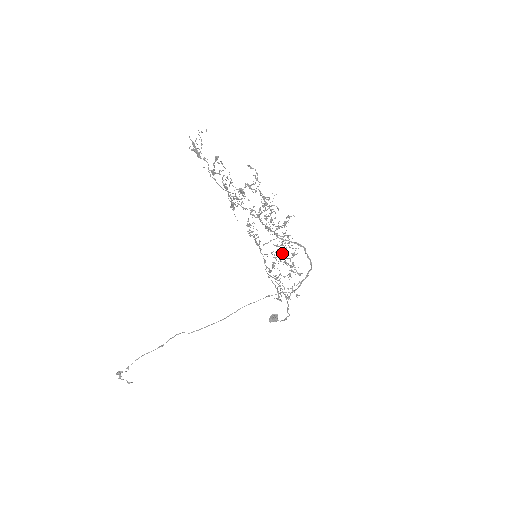
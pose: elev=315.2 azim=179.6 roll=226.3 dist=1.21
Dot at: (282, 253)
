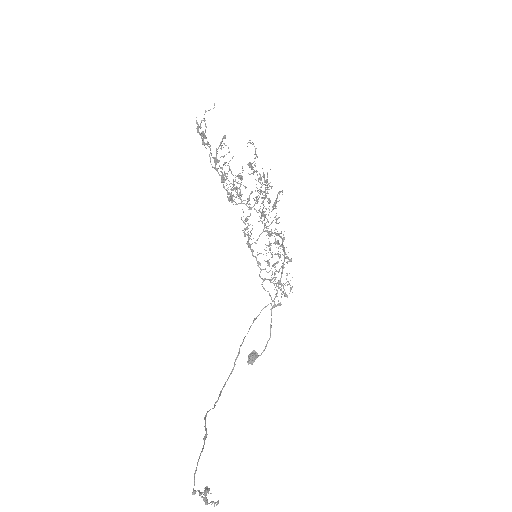
Dot at: (276, 241)
